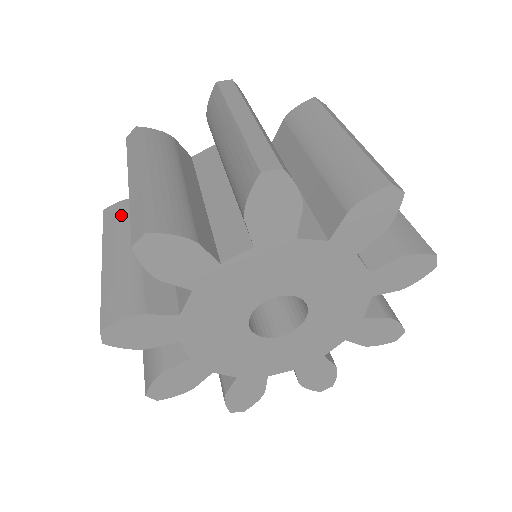
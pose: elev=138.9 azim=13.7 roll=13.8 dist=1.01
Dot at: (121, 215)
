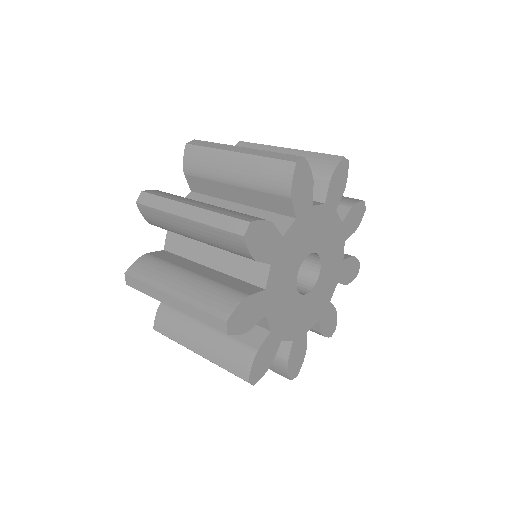
Dot at: (171, 194)
